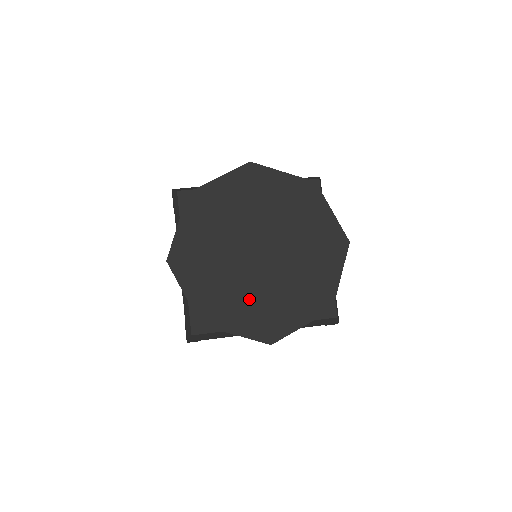
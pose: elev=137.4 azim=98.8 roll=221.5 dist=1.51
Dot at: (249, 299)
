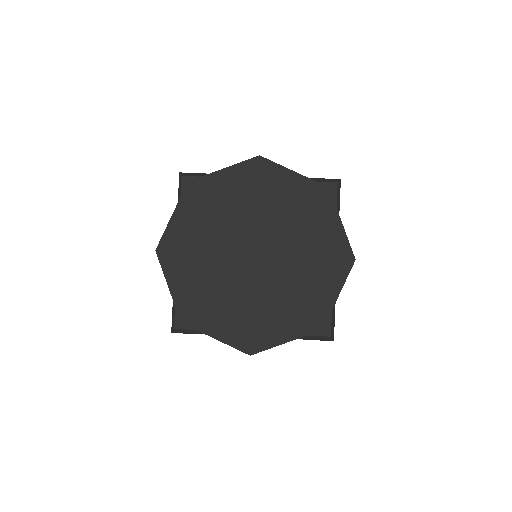
Dot at: (235, 304)
